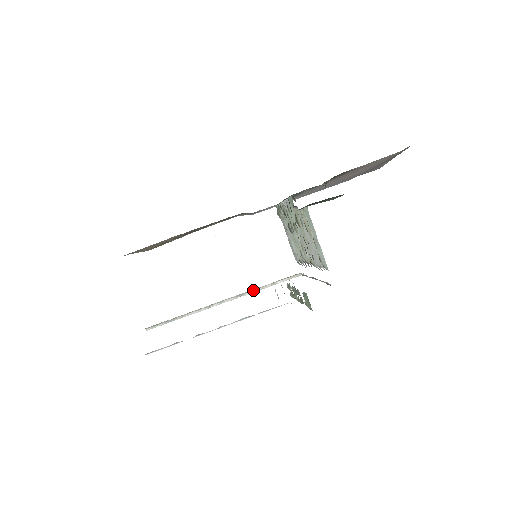
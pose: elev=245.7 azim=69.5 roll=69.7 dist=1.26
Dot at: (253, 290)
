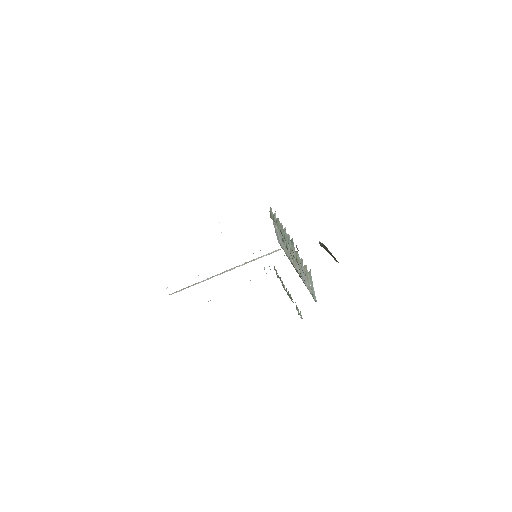
Dot at: (246, 262)
